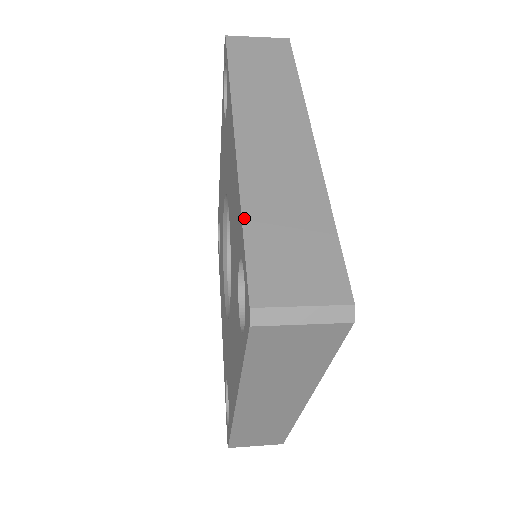
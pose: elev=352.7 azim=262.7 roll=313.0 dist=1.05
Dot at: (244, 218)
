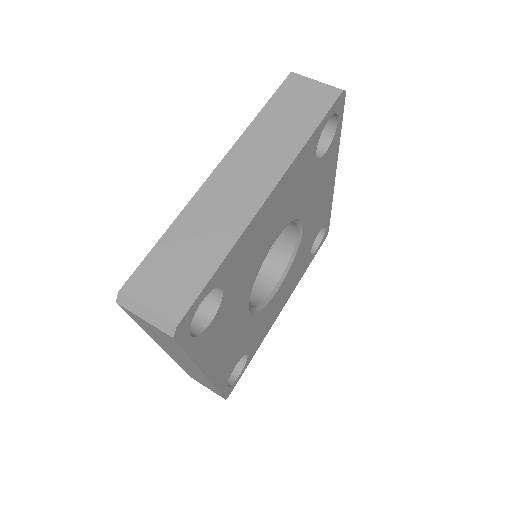
Dot at: (167, 232)
